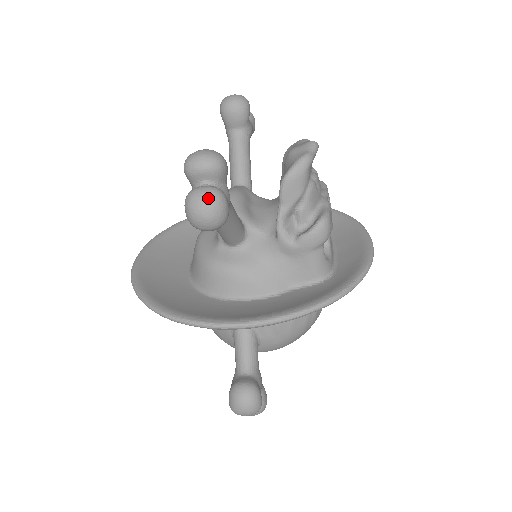
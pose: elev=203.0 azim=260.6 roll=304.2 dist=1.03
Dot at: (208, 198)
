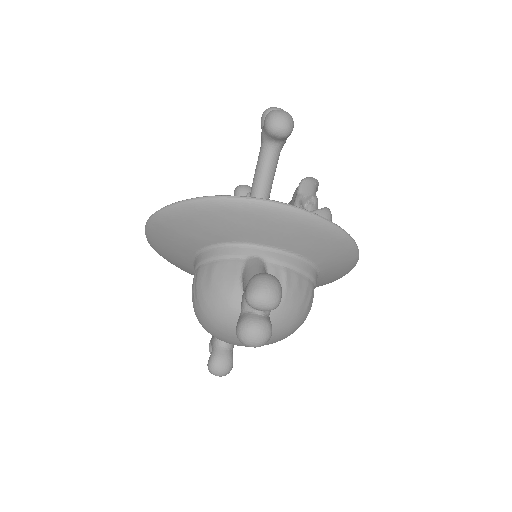
Dot at: (286, 112)
